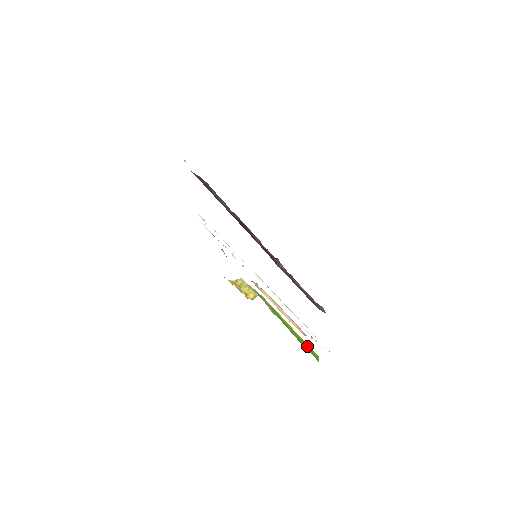
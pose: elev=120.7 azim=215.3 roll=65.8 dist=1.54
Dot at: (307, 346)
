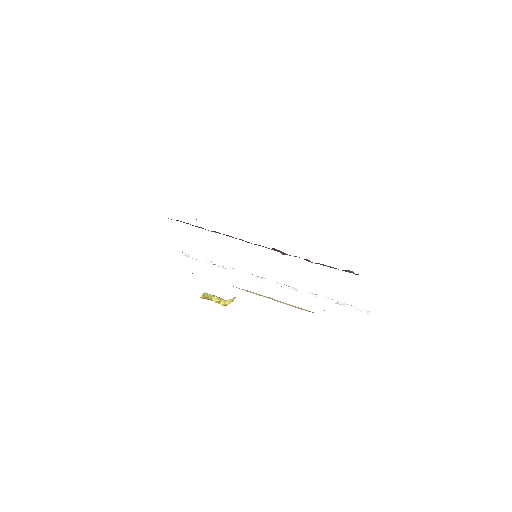
Dot at: occluded
